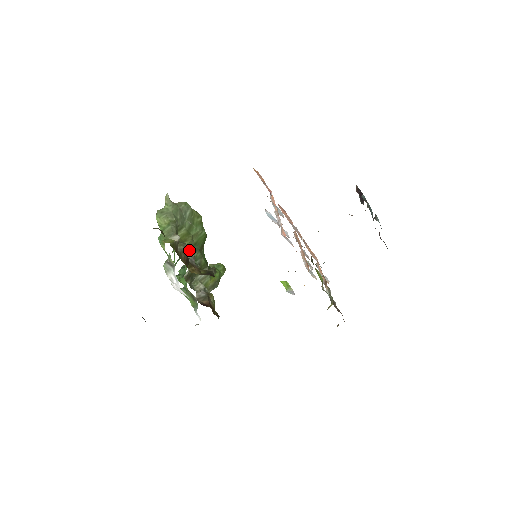
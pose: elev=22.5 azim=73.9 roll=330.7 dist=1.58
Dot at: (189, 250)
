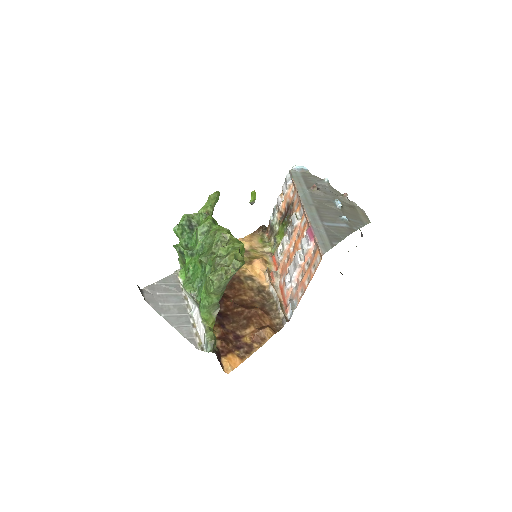
Dot at: occluded
